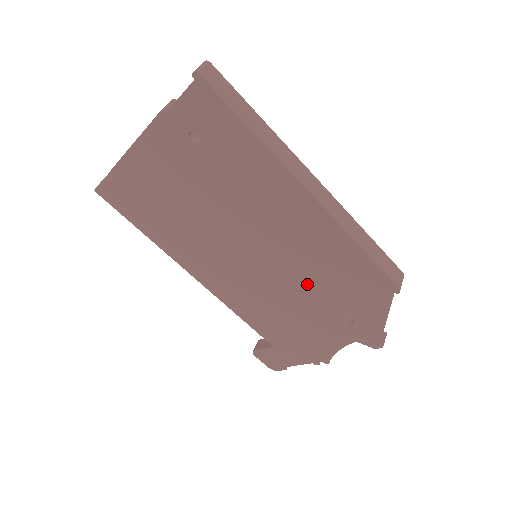
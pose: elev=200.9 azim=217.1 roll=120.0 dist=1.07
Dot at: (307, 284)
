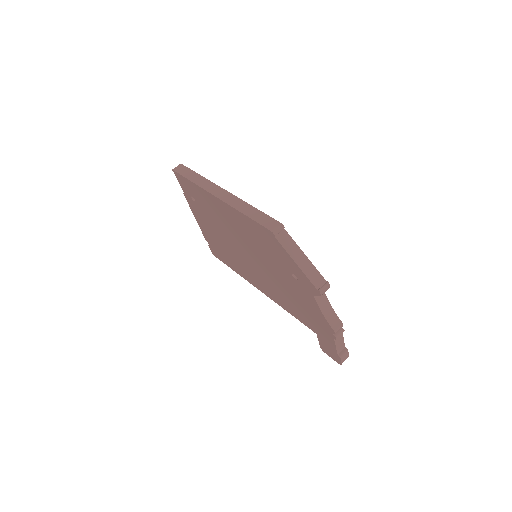
Dot at: (267, 259)
